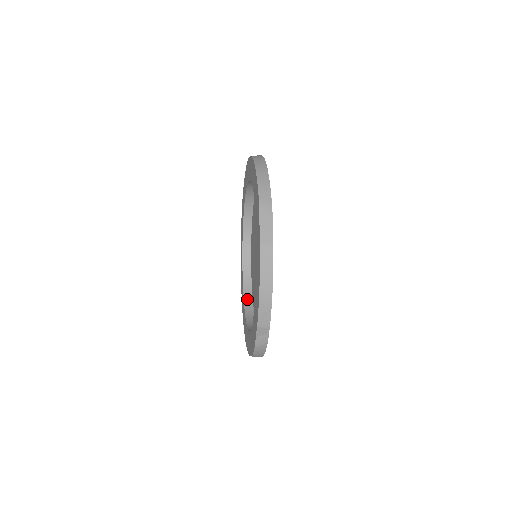
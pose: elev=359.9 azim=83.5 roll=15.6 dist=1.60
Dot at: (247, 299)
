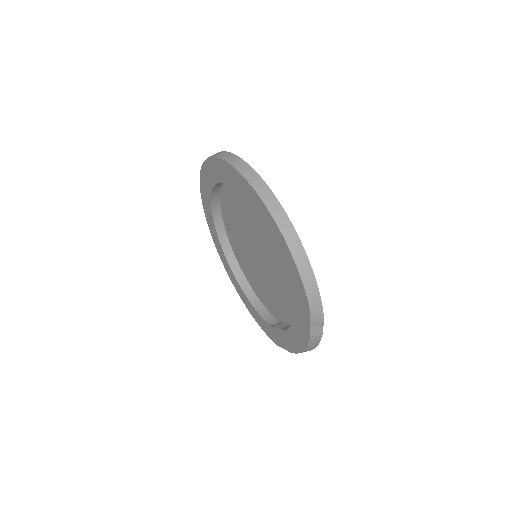
Dot at: (226, 248)
